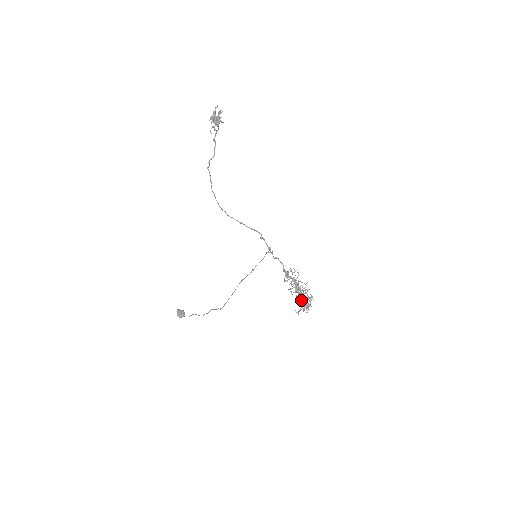
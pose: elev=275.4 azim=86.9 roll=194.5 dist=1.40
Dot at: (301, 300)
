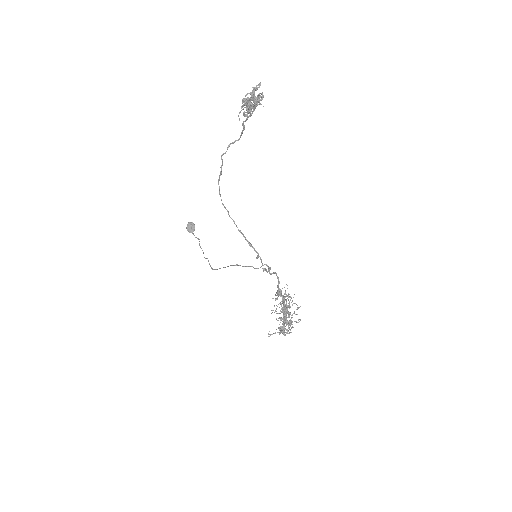
Dot at: (283, 321)
